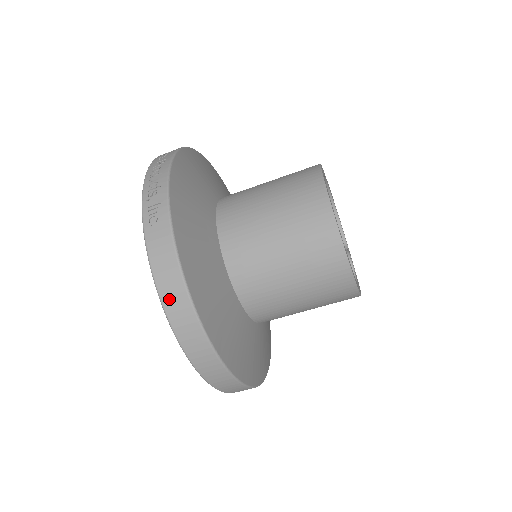
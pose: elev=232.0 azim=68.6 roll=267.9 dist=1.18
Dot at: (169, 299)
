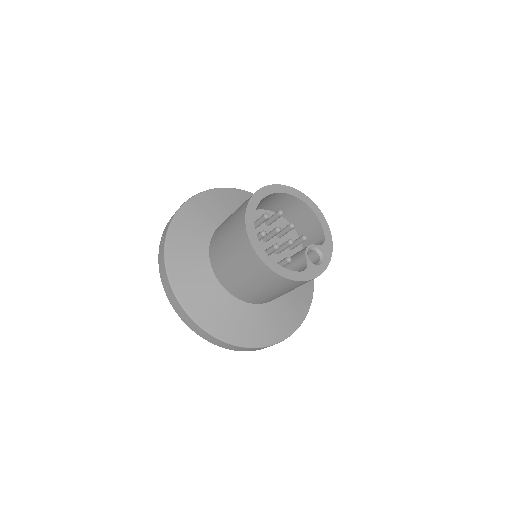
Dot at: (166, 288)
